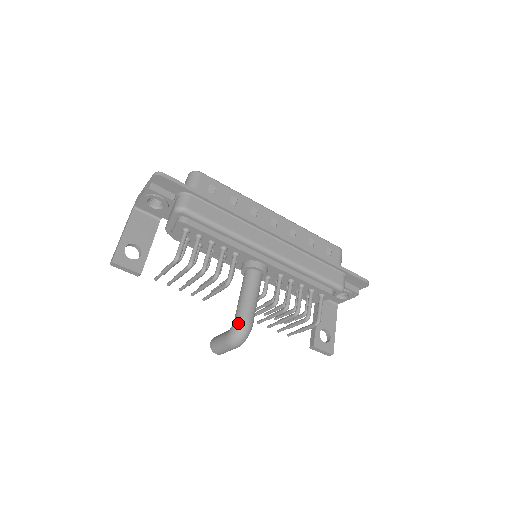
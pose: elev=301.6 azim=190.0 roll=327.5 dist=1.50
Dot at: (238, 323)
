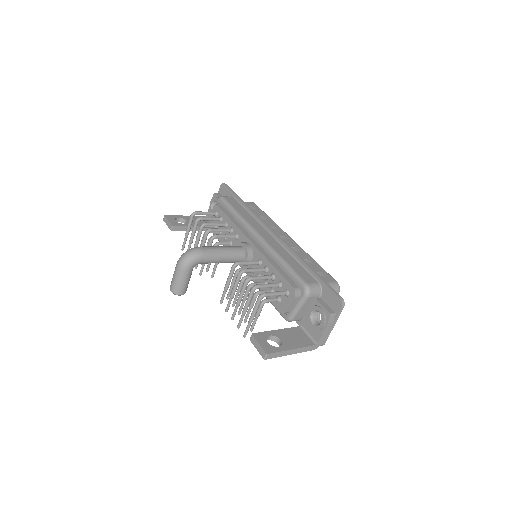
Dot at: occluded
